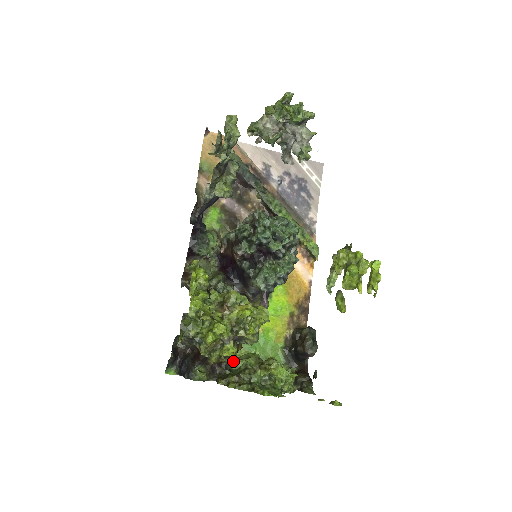
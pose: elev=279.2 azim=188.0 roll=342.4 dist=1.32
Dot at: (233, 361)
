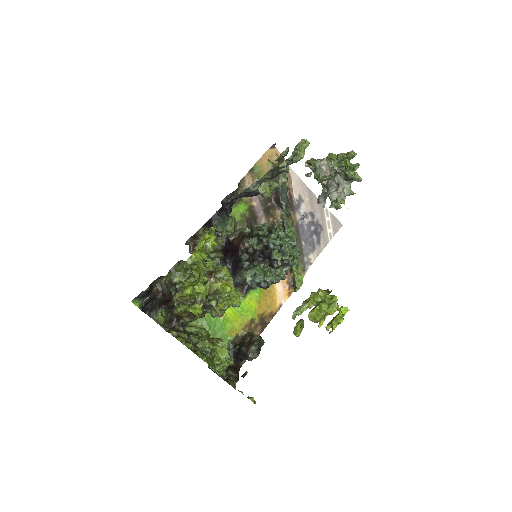
Dot at: occluded
